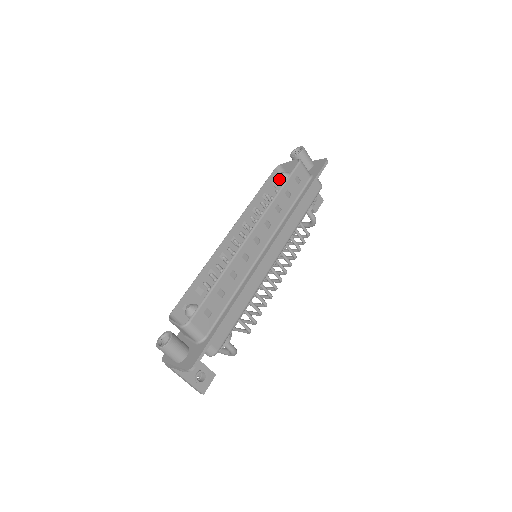
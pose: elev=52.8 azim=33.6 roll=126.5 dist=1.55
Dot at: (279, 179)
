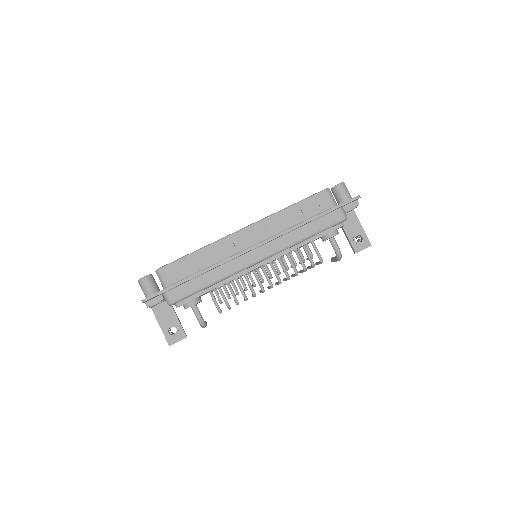
Dot at: occluded
